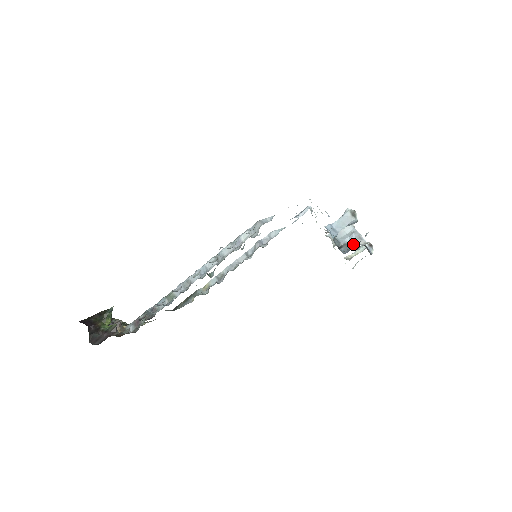
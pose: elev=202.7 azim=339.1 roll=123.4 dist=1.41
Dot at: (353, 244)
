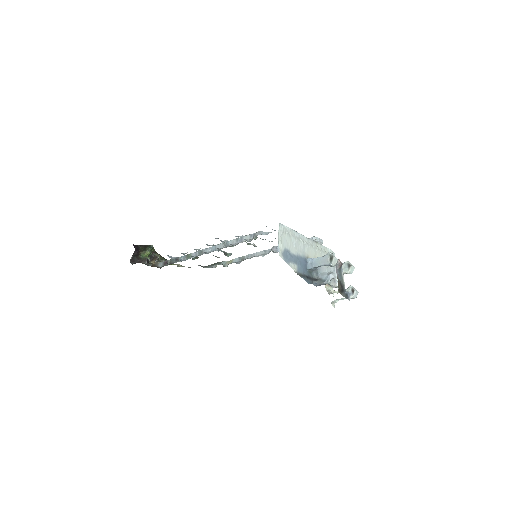
Dot at: (326, 282)
